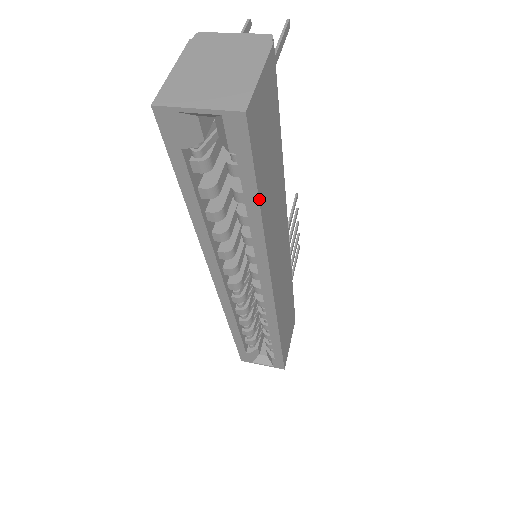
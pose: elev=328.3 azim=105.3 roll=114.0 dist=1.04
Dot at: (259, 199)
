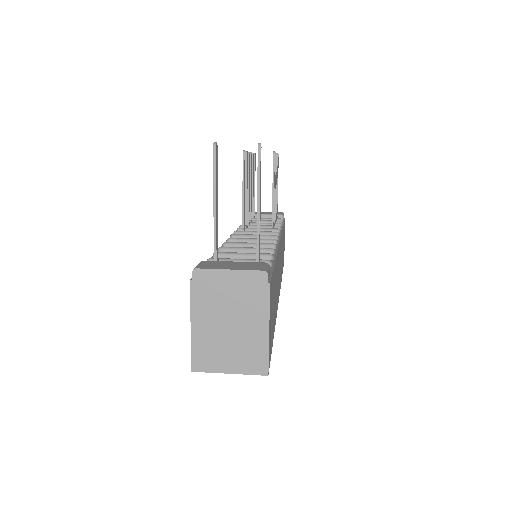
Dot at: (273, 337)
